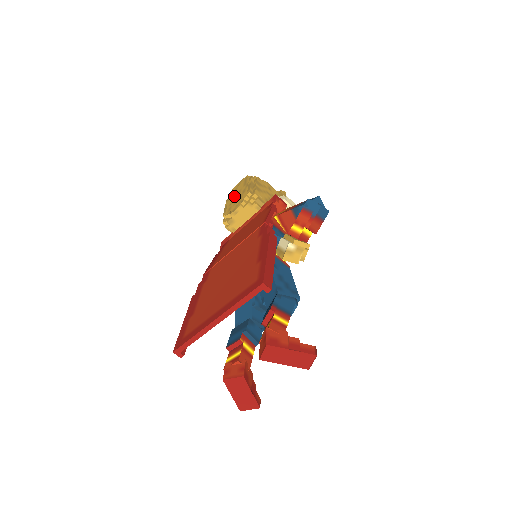
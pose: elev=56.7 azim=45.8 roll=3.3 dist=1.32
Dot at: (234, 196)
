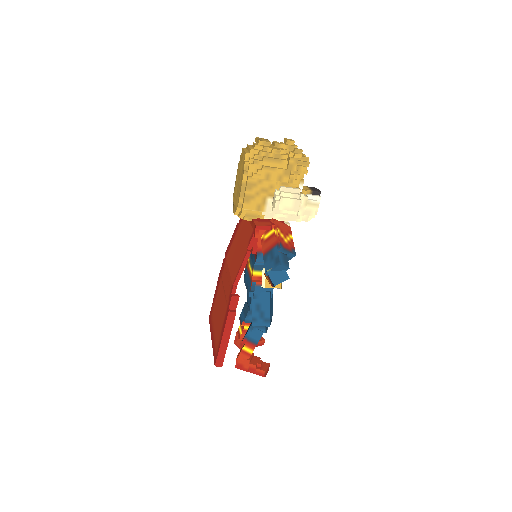
Dot at: (238, 176)
